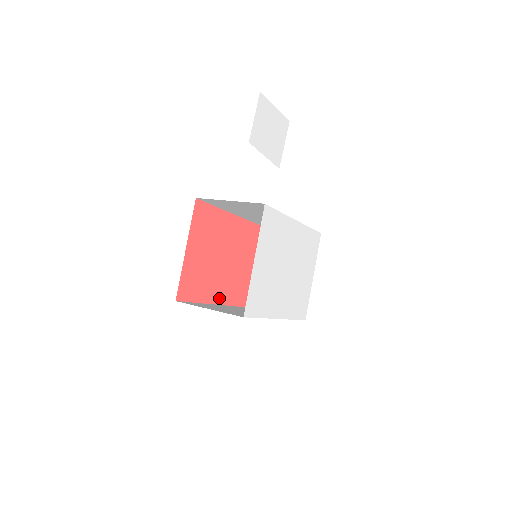
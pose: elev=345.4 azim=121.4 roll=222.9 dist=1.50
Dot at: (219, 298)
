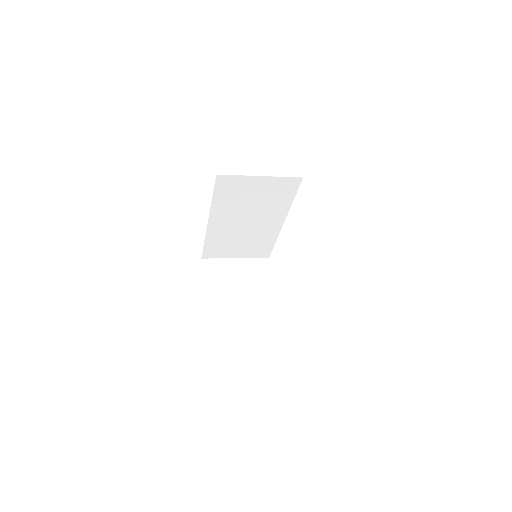
Dot at: occluded
